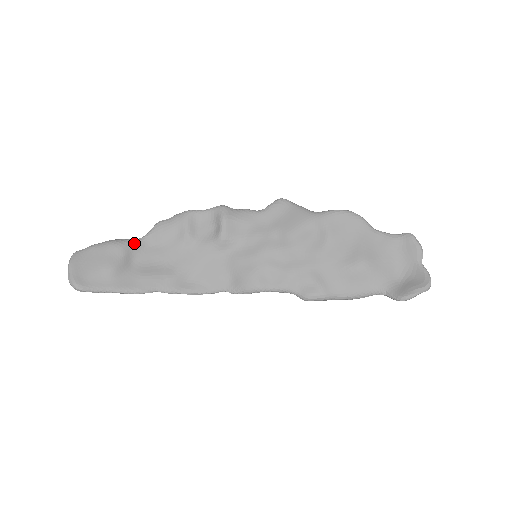
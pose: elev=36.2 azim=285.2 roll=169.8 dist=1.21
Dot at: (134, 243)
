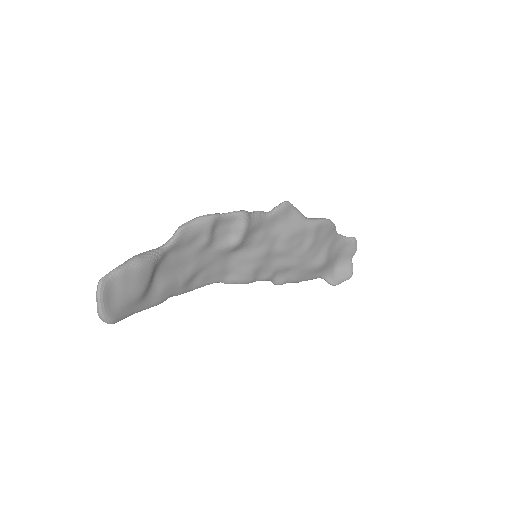
Dot at: (159, 257)
